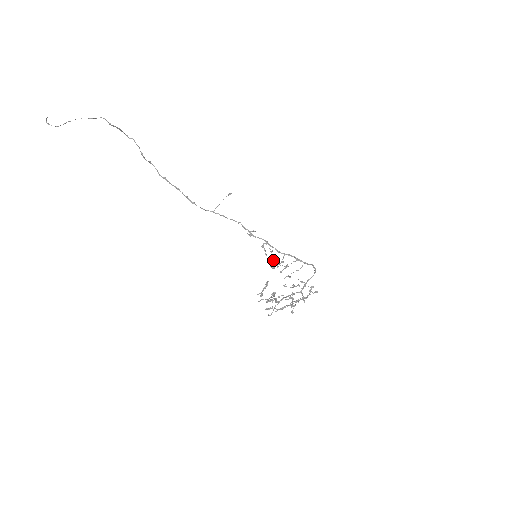
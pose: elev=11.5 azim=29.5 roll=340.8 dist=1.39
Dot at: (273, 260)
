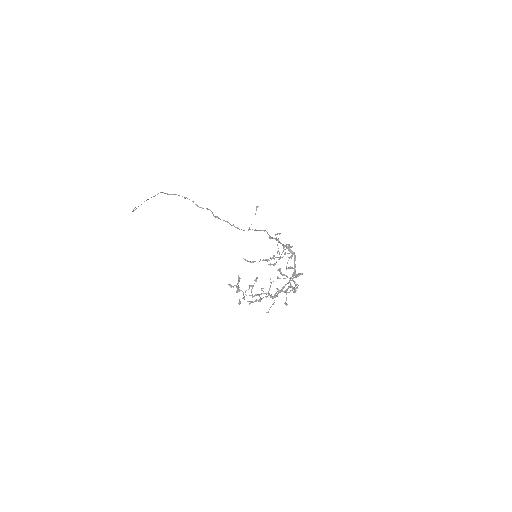
Dot at: (273, 255)
